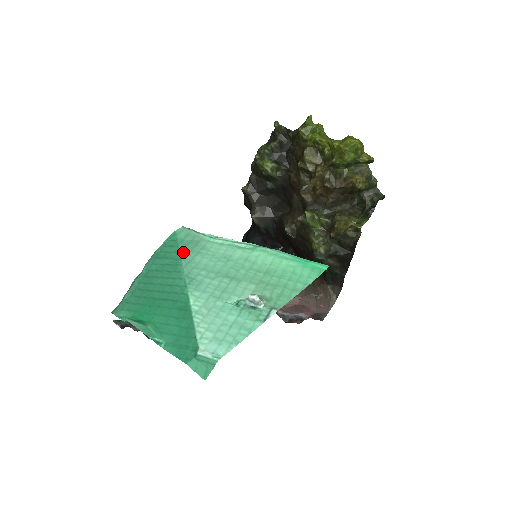
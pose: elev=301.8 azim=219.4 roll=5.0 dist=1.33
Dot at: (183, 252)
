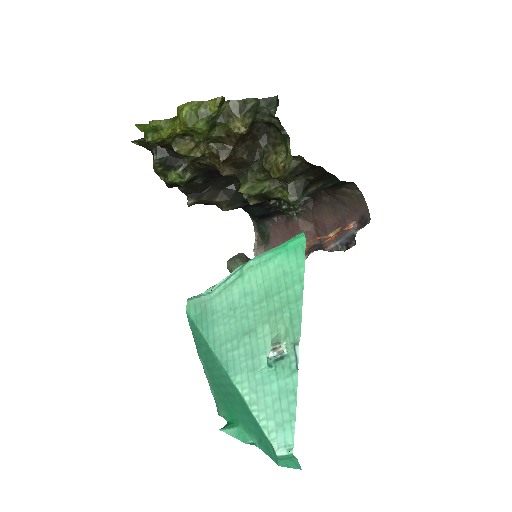
Dot at: (204, 333)
